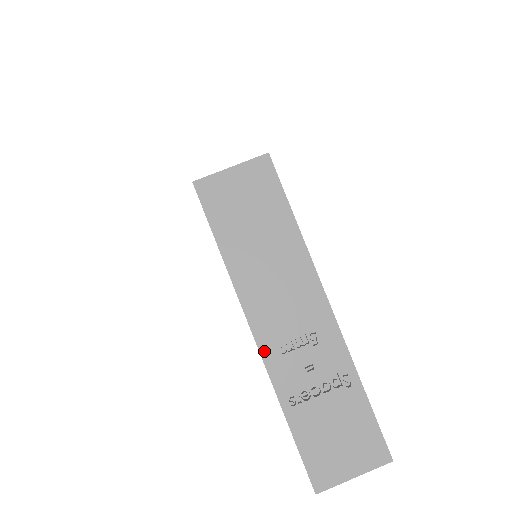
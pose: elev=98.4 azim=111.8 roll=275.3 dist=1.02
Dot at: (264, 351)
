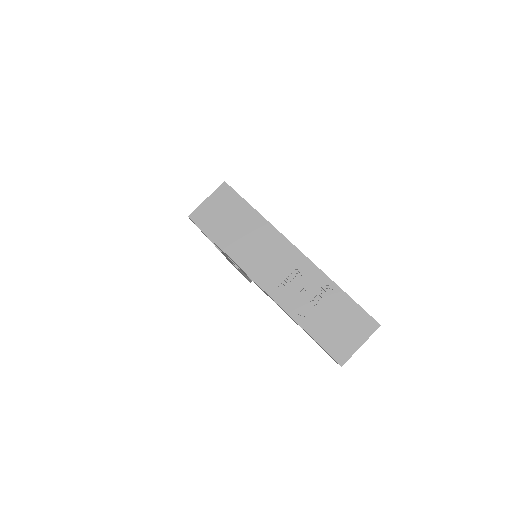
Dot at: (271, 294)
